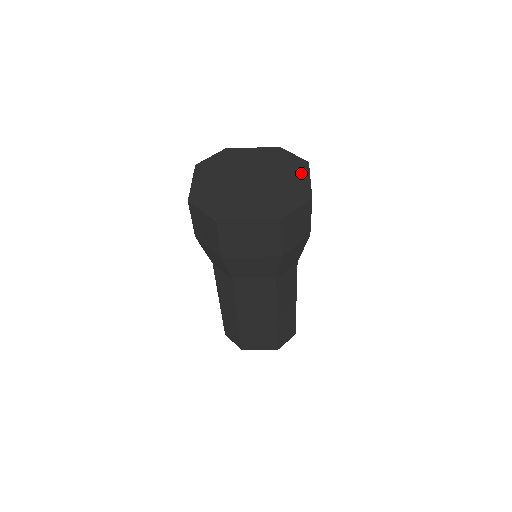
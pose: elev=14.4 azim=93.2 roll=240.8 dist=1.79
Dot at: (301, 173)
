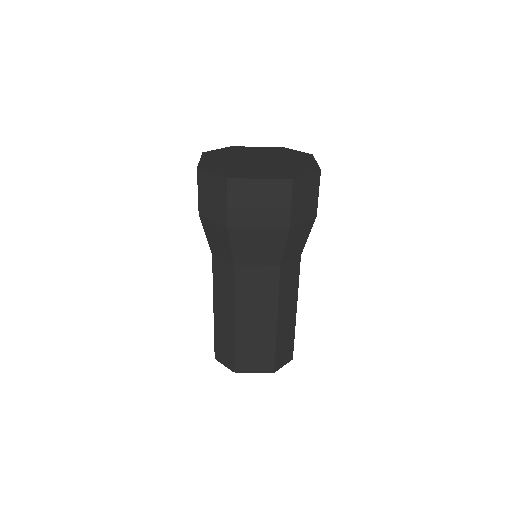
Dot at: (307, 159)
